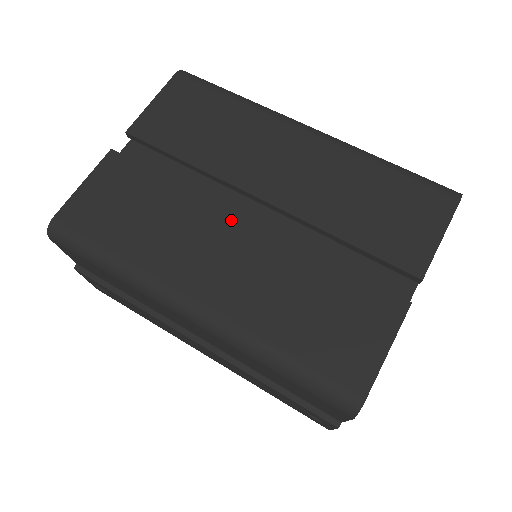
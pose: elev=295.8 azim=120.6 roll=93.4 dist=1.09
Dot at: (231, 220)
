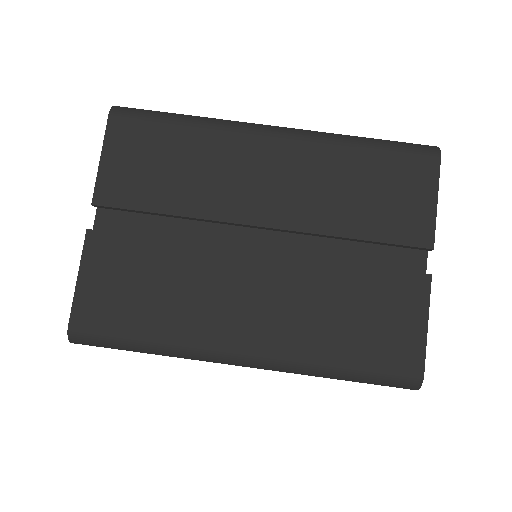
Dot at: (242, 259)
